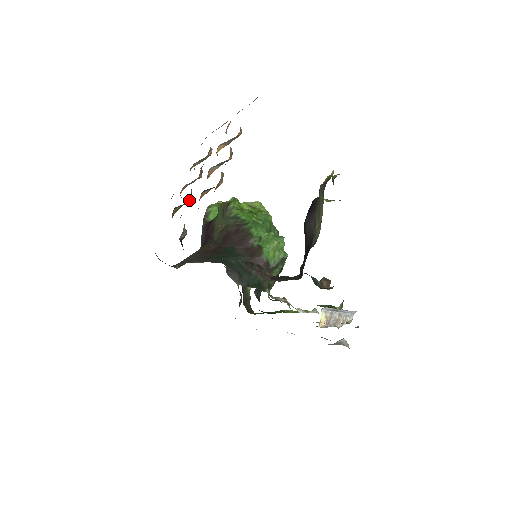
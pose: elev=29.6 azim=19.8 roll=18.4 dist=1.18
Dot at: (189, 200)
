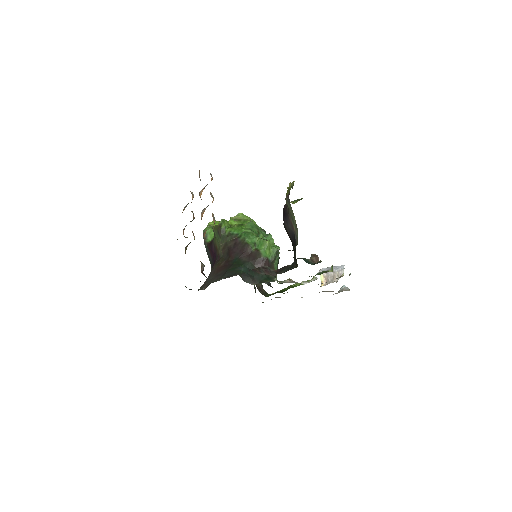
Dot at: (194, 239)
